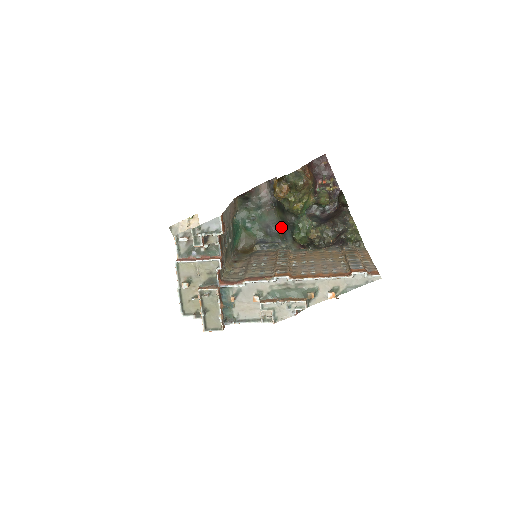
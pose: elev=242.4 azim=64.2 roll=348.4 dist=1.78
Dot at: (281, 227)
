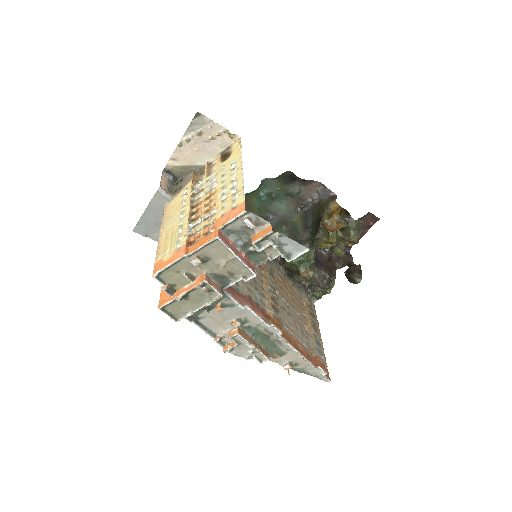
Dot at: (283, 226)
